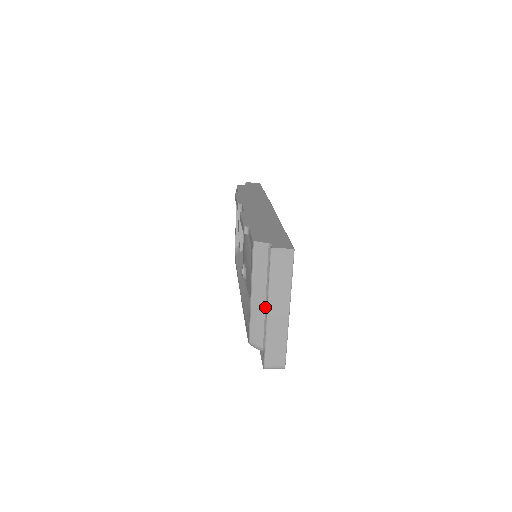
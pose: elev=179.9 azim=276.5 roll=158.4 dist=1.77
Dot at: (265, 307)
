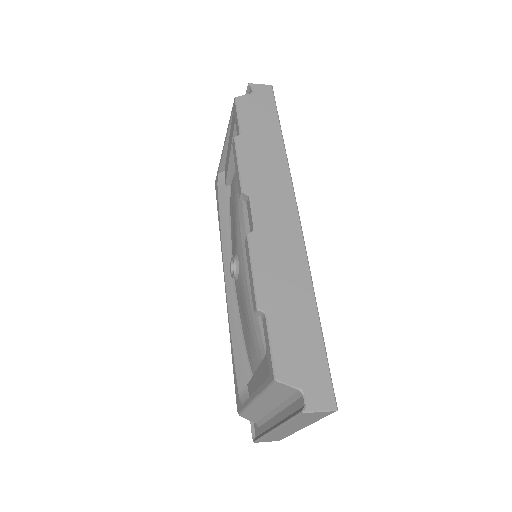
Dot at: (270, 412)
